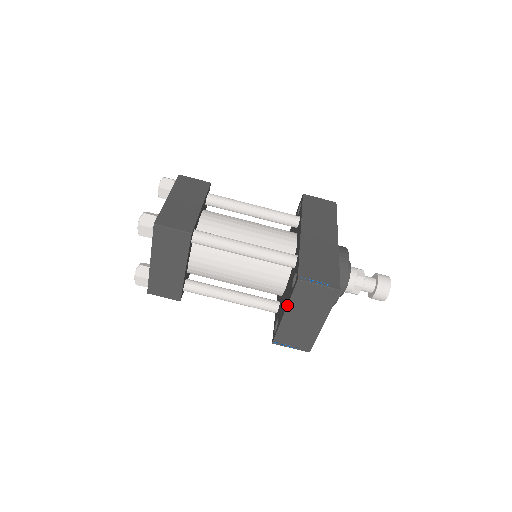
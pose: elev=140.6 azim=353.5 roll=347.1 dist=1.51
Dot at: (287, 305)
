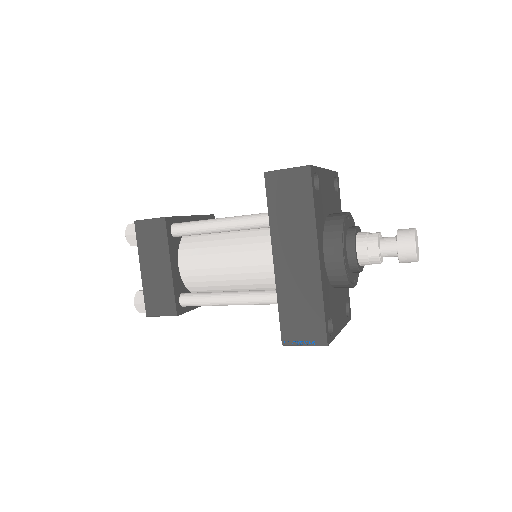
Dot at: occluded
